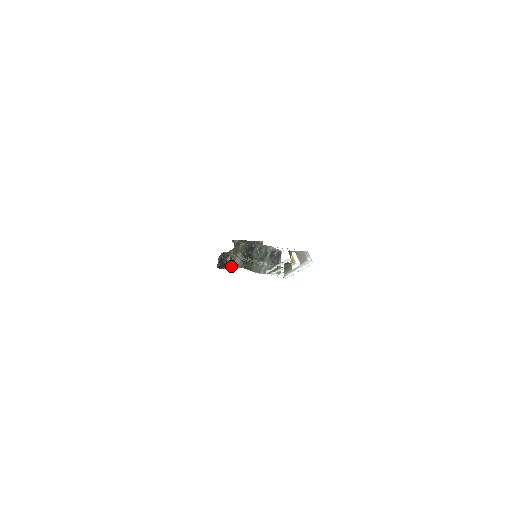
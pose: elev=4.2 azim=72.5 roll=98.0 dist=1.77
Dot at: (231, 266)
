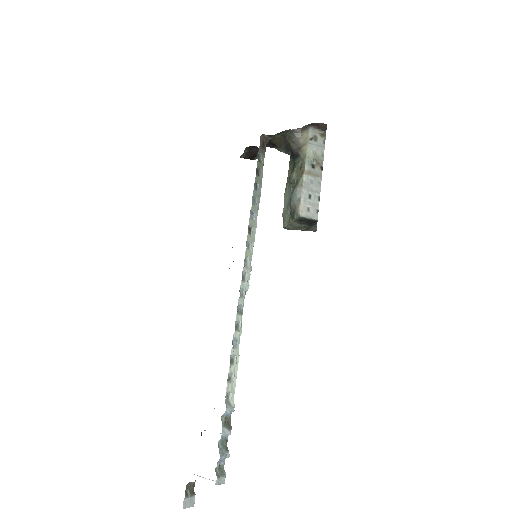
Dot at: (270, 146)
